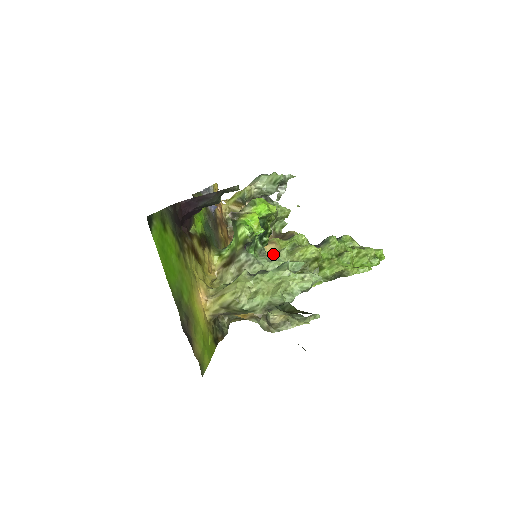
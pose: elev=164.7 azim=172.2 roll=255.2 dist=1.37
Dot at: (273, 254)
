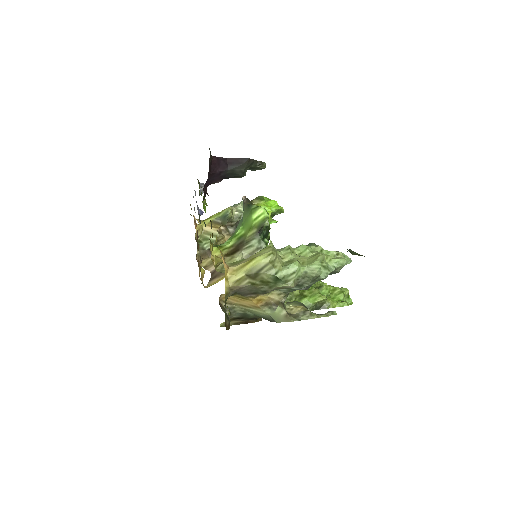
Dot at: occluded
